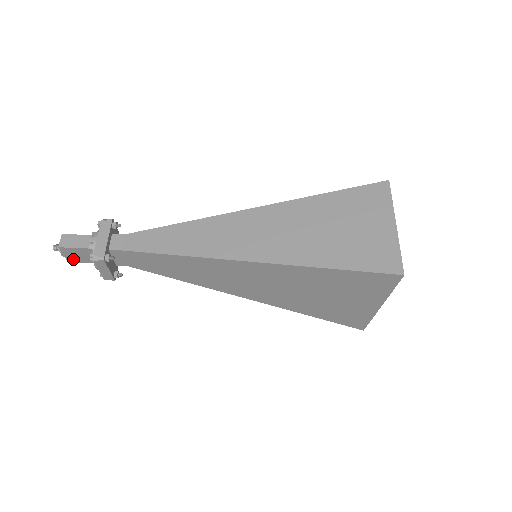
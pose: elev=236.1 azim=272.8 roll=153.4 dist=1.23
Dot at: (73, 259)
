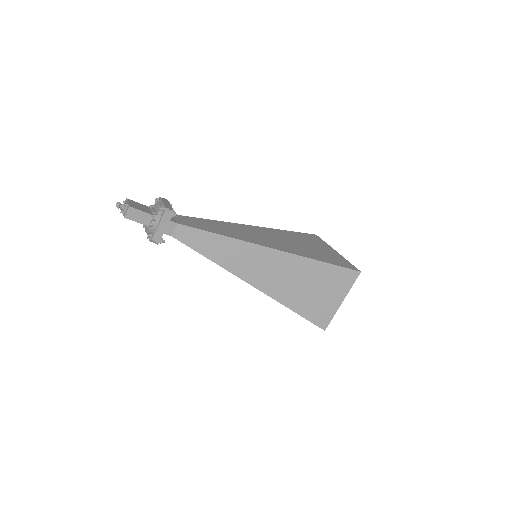
Dot at: occluded
